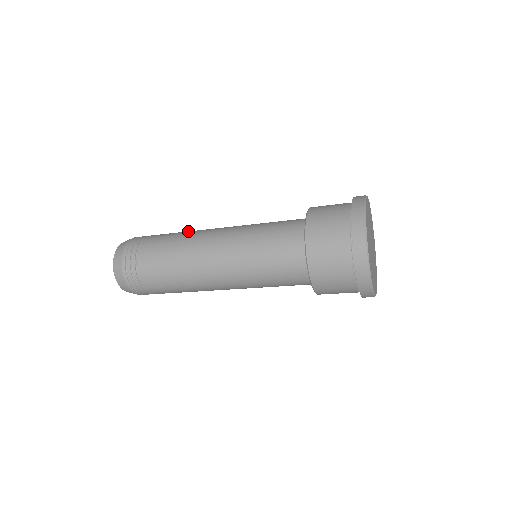
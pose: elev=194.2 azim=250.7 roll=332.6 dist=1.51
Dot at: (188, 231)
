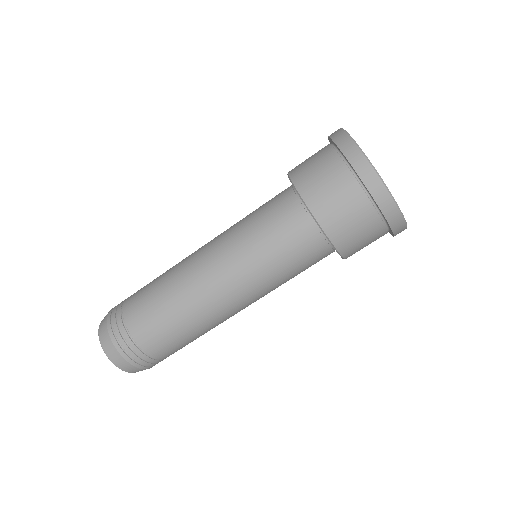
Dot at: occluded
